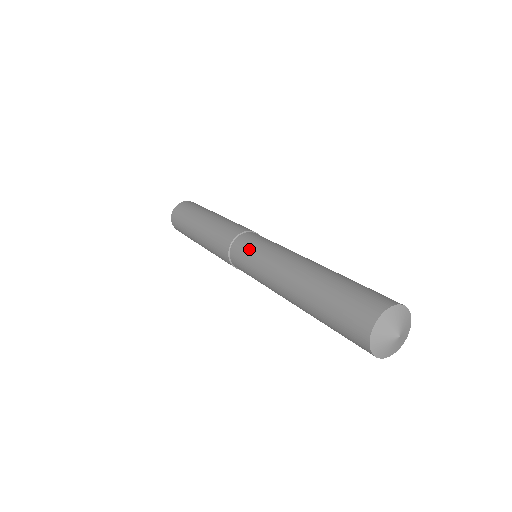
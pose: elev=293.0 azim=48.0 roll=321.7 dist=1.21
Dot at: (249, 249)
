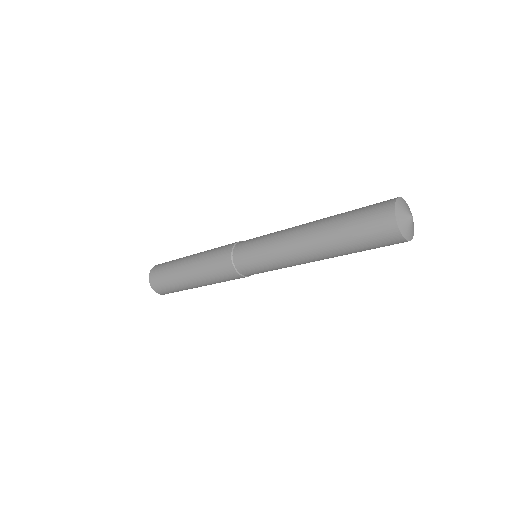
Dot at: (253, 242)
